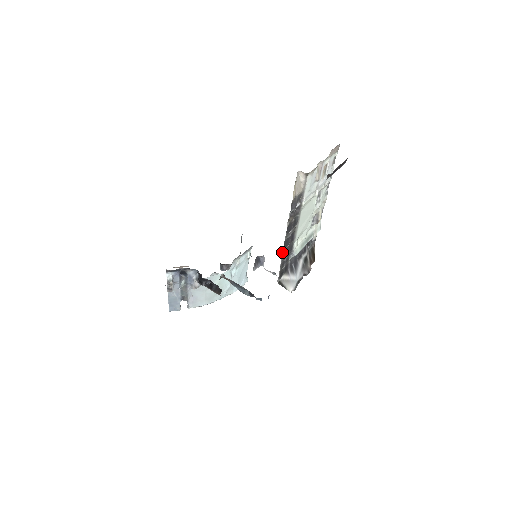
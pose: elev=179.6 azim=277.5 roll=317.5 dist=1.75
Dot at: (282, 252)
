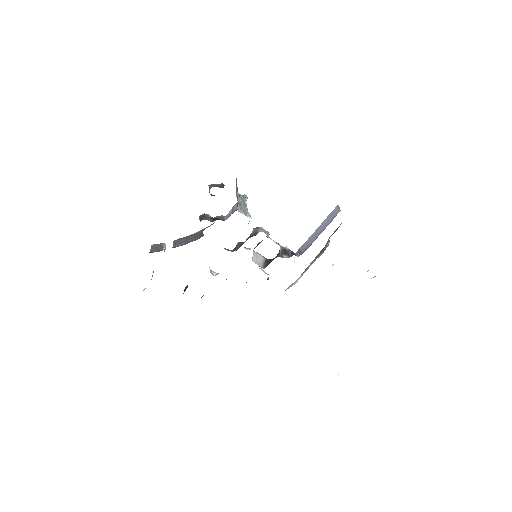
Dot at: occluded
